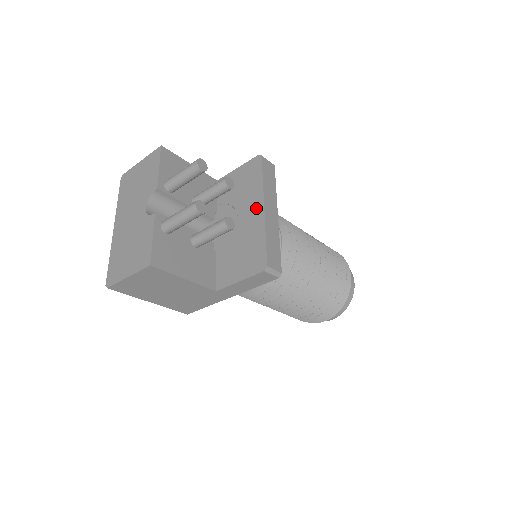
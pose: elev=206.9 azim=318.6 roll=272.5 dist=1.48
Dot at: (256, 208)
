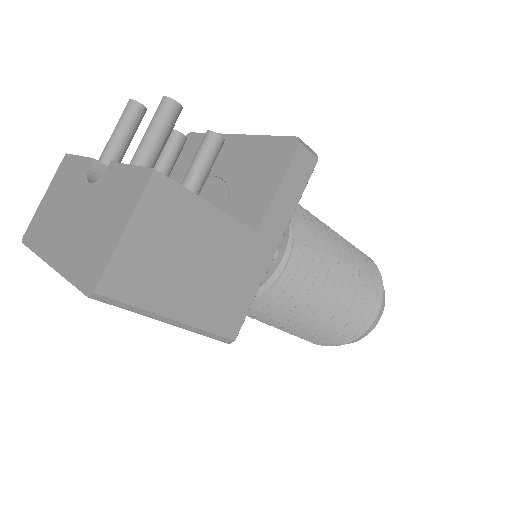
Dot at: (227, 146)
